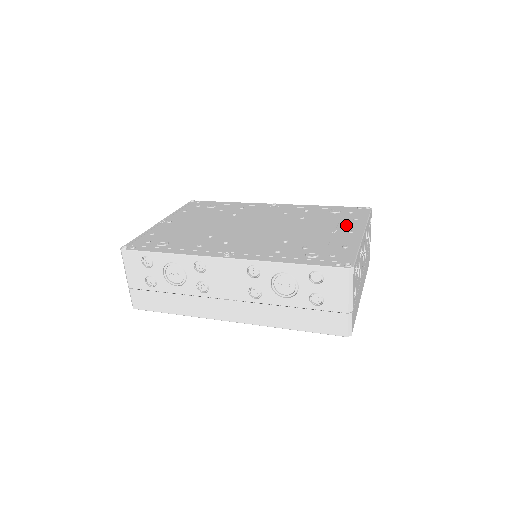
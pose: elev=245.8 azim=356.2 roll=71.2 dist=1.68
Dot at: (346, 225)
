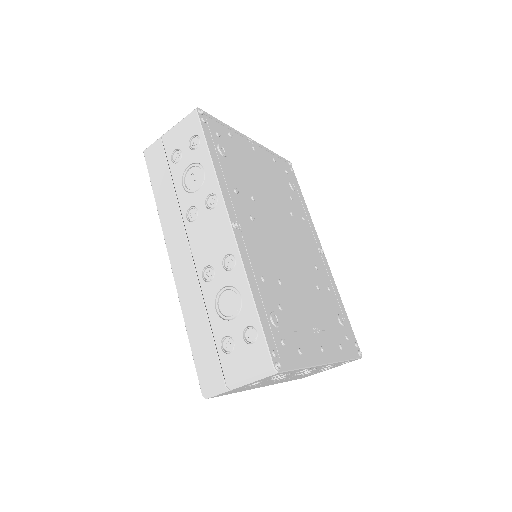
Dot at: (329, 340)
